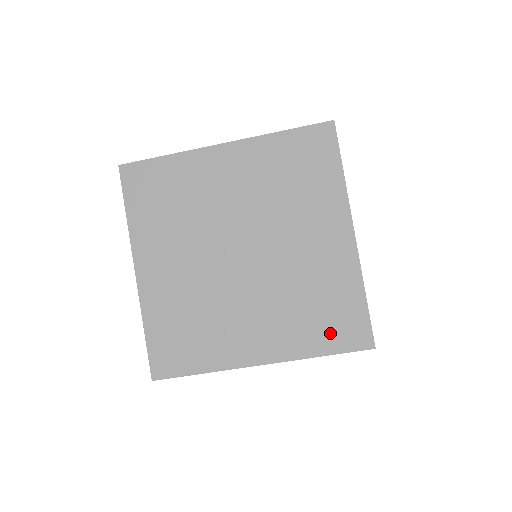
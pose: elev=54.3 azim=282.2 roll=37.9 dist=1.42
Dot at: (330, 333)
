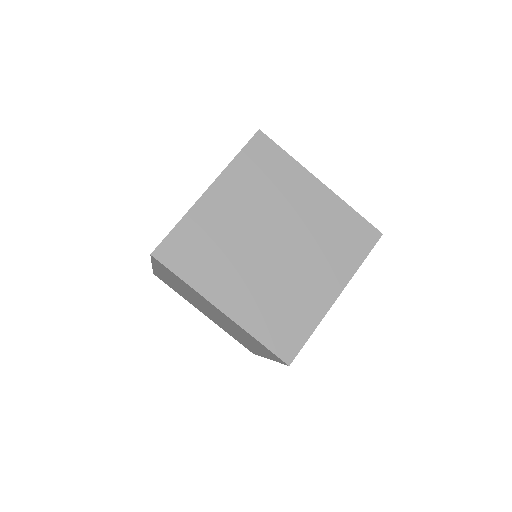
Dot at: occluded
